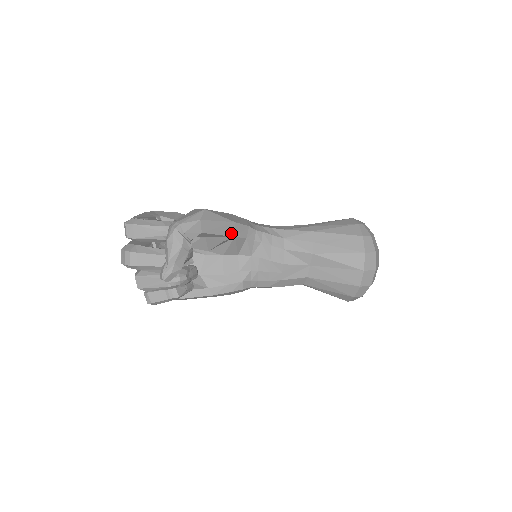
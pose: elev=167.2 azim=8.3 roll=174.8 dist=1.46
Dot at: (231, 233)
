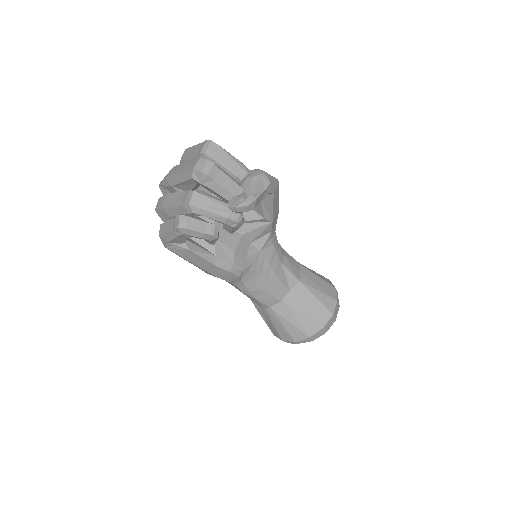
Dot at: (274, 216)
